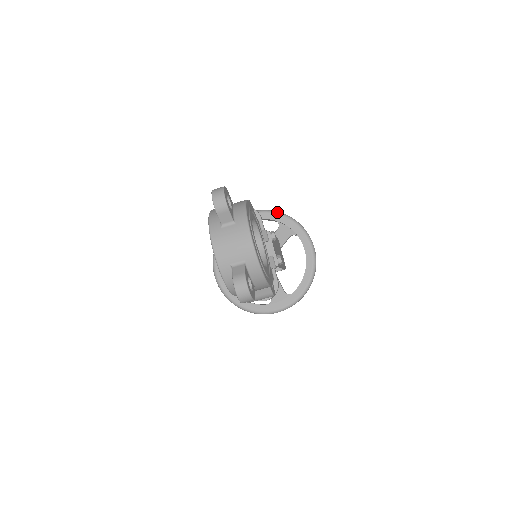
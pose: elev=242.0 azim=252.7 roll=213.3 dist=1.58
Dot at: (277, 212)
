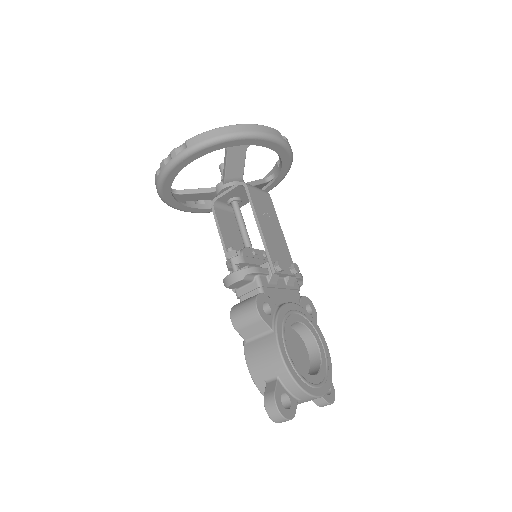
Dot at: (214, 142)
